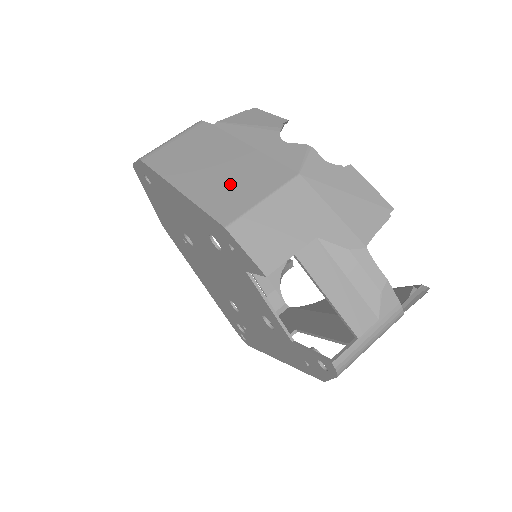
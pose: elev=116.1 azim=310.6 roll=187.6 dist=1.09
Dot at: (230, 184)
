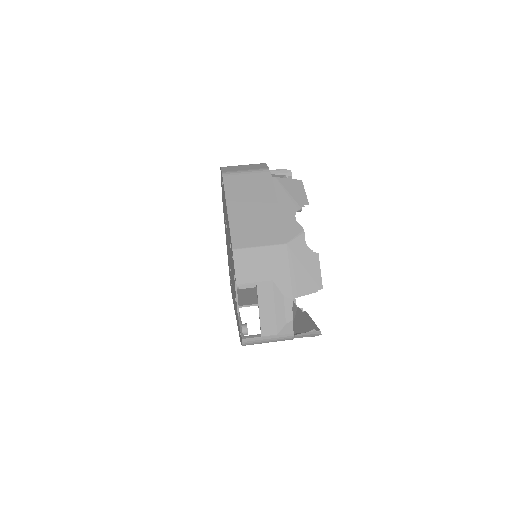
Dot at: (252, 225)
